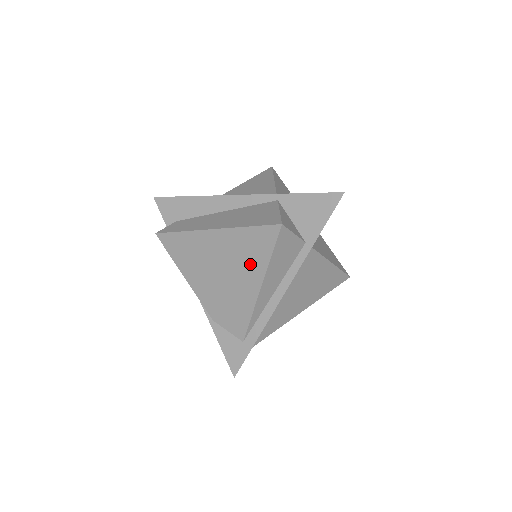
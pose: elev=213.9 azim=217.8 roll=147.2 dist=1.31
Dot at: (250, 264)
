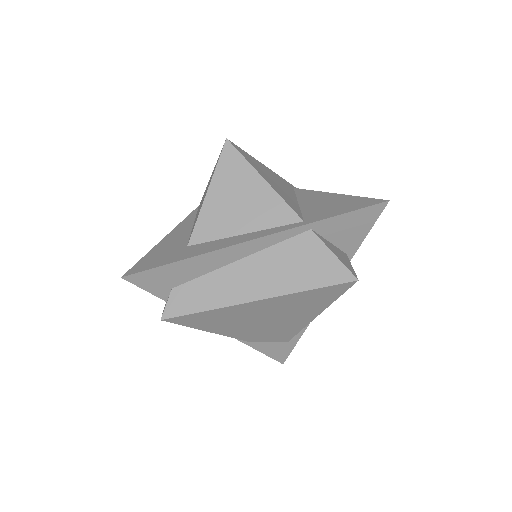
Dot at: (308, 308)
